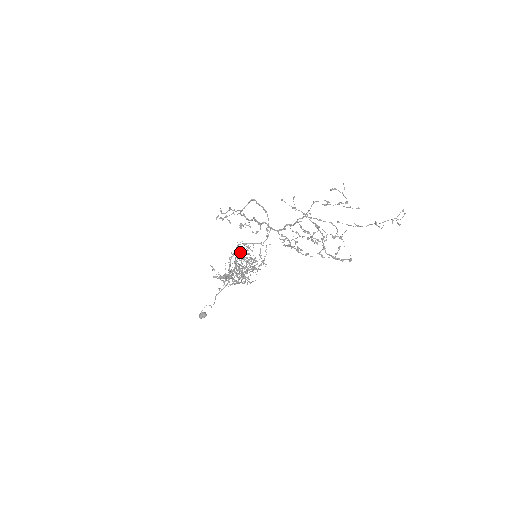
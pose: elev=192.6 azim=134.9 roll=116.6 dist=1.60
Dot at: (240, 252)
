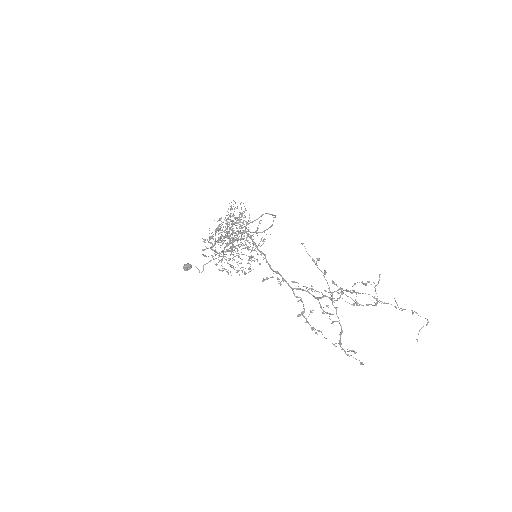
Dot at: occluded
